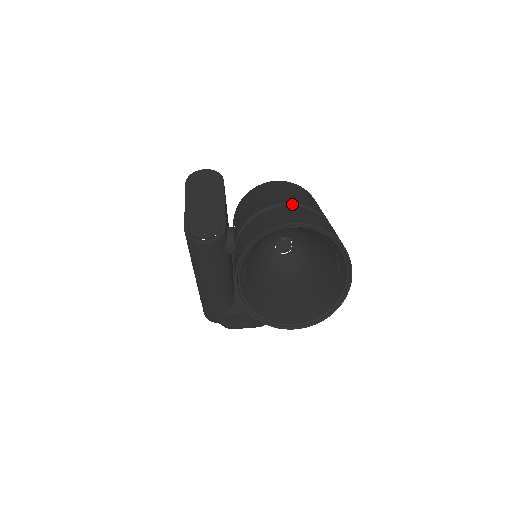
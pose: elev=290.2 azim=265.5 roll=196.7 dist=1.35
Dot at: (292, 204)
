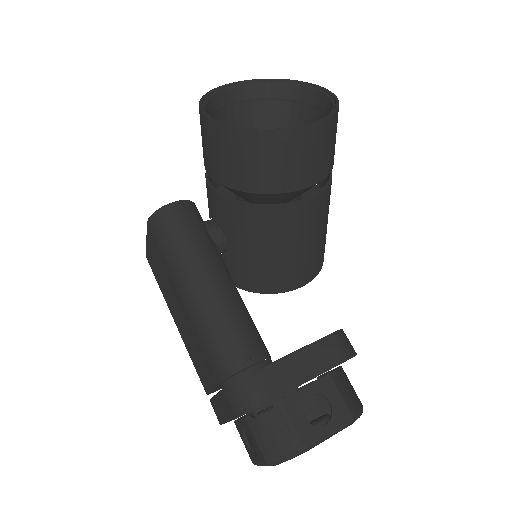
Dot at: occluded
